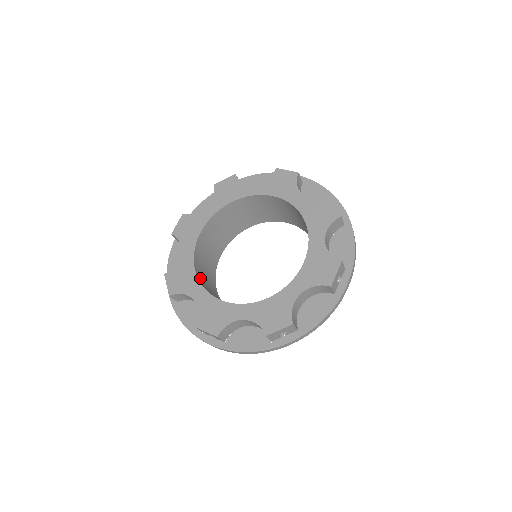
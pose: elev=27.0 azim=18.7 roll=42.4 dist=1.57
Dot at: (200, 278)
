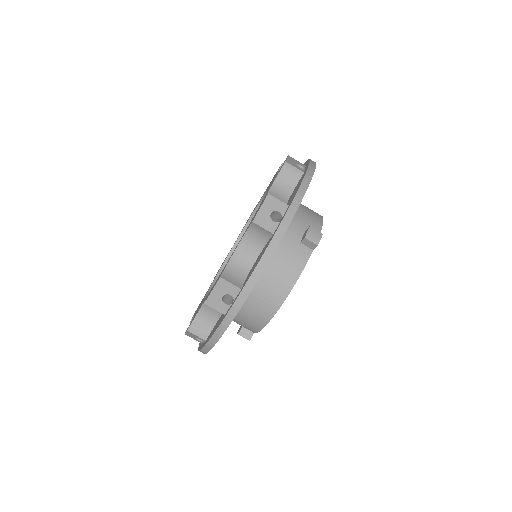
Dot at: occluded
